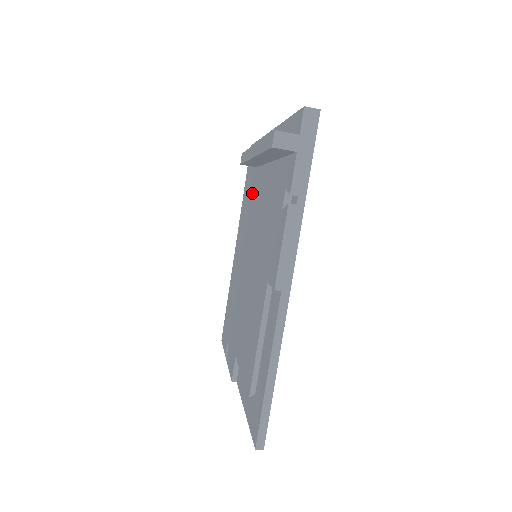
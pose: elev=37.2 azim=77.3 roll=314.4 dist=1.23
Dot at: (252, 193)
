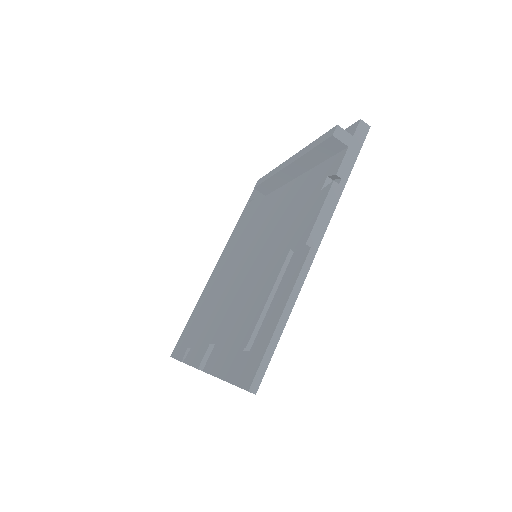
Dot at: (256, 215)
